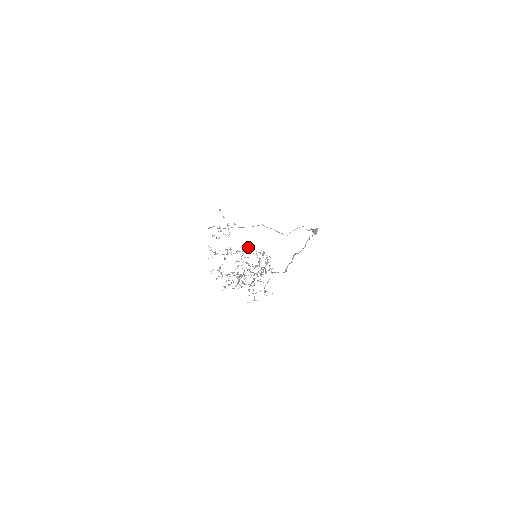
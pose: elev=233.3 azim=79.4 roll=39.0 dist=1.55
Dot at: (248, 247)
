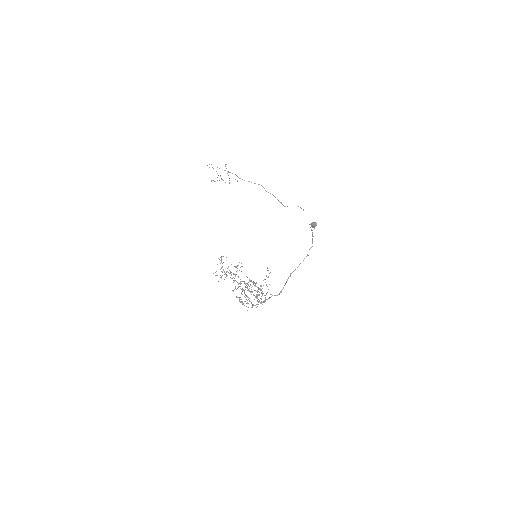
Dot at: (256, 283)
